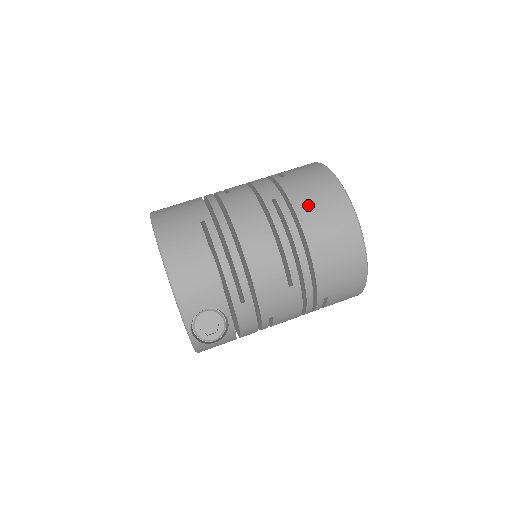
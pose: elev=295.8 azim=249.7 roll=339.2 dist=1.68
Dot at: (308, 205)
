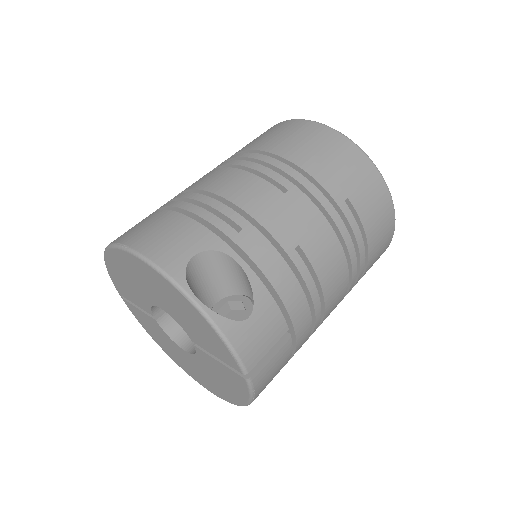
Dot at: (252, 143)
